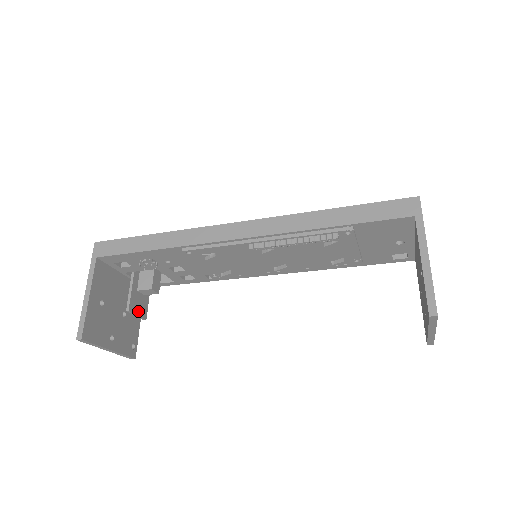
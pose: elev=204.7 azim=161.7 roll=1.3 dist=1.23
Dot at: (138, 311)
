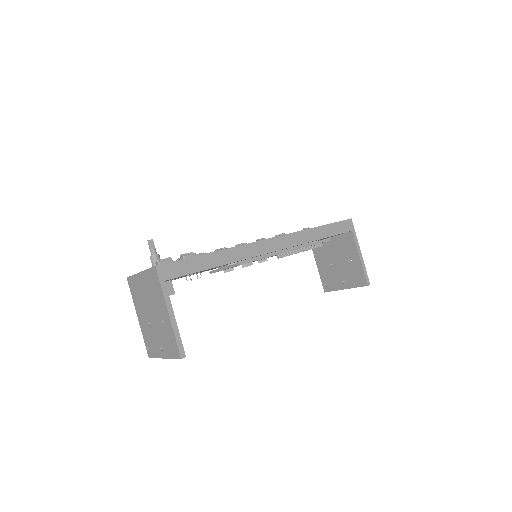
Dot at: occluded
